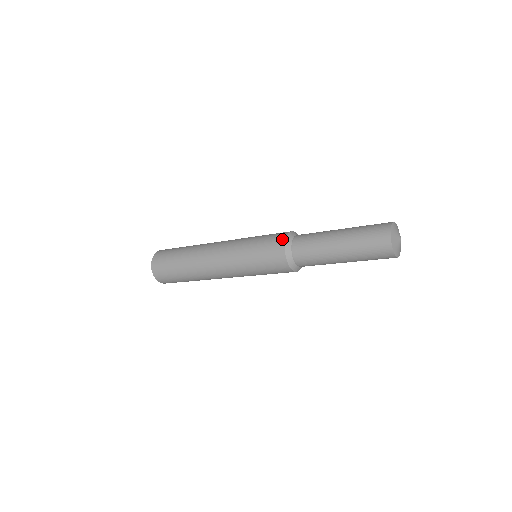
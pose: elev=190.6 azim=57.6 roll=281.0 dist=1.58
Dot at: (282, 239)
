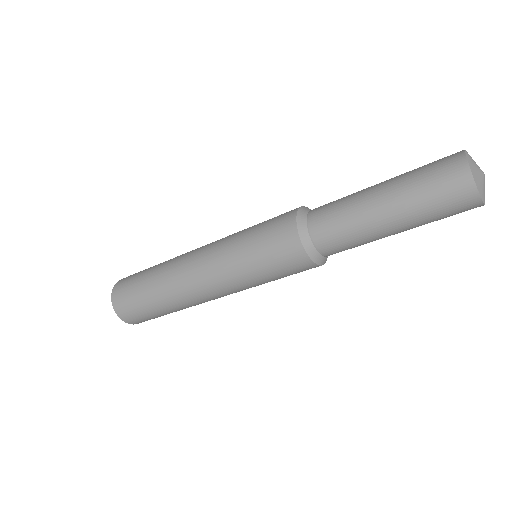
Dot at: occluded
